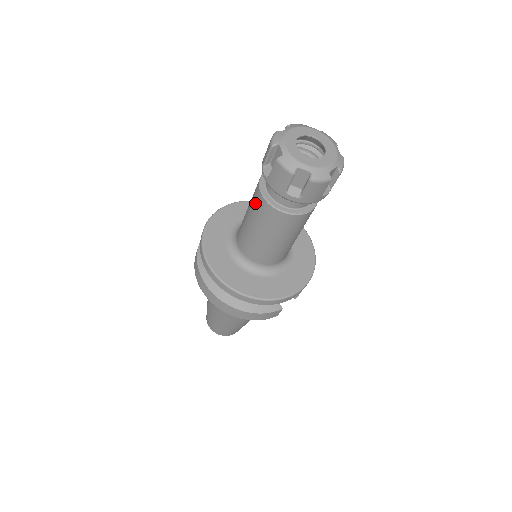
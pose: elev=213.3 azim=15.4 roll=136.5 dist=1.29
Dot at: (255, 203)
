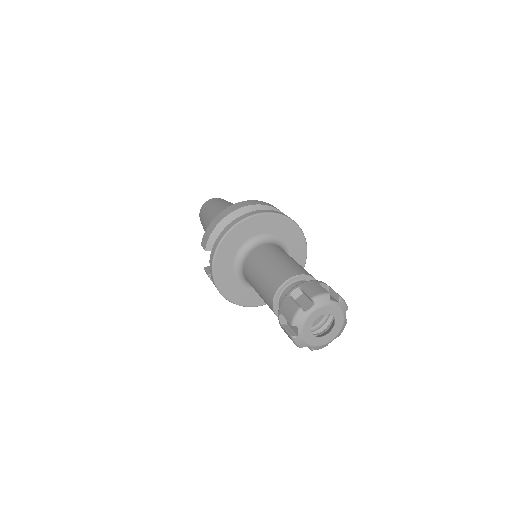
Dot at: occluded
